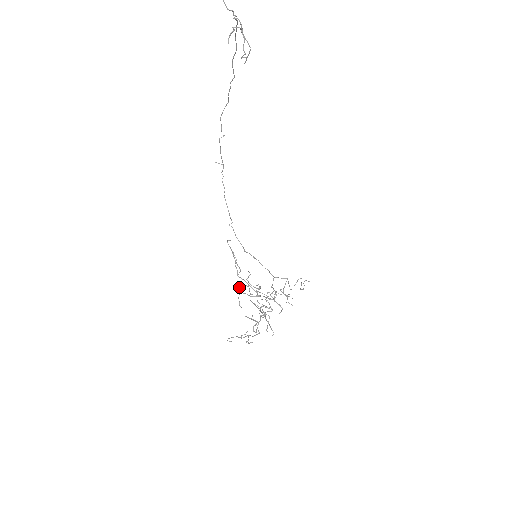
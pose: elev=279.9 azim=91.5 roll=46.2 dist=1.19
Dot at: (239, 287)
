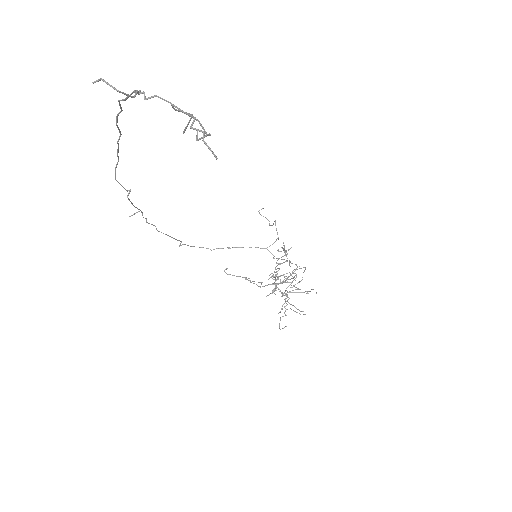
Dot at: occluded
